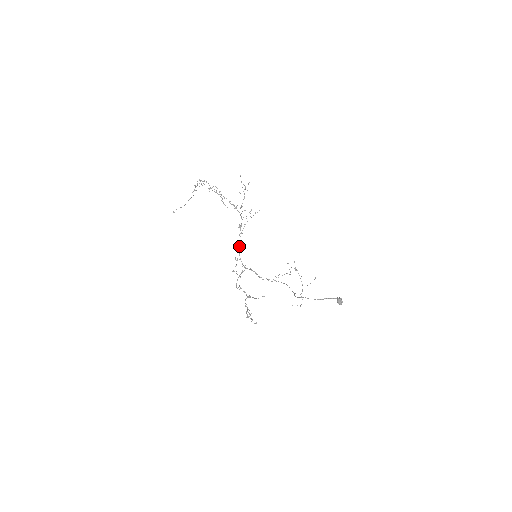
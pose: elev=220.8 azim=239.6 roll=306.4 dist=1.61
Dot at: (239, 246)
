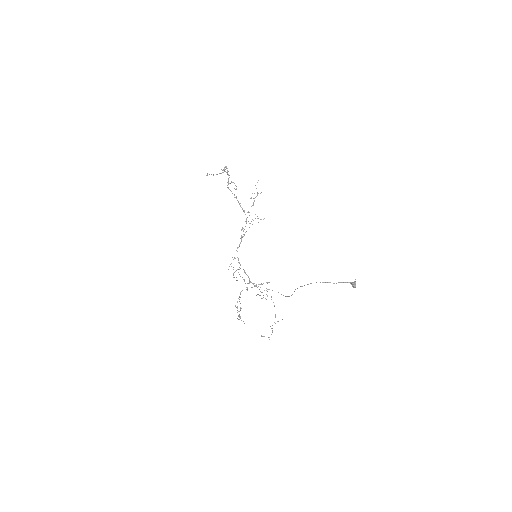
Dot at: (239, 245)
